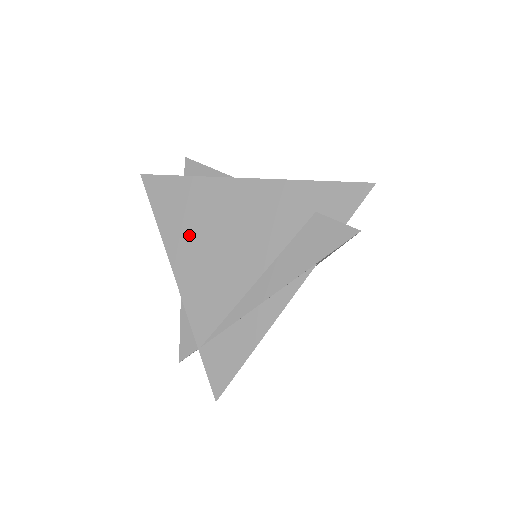
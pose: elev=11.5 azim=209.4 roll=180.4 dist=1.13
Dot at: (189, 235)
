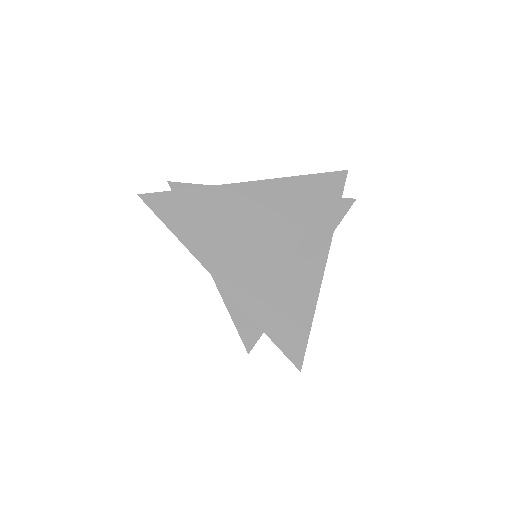
Dot at: (214, 236)
